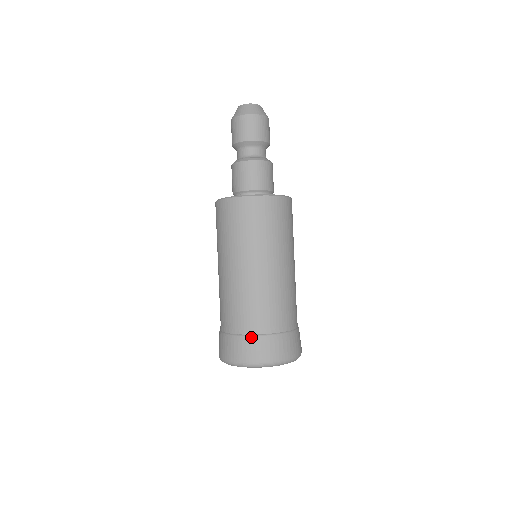
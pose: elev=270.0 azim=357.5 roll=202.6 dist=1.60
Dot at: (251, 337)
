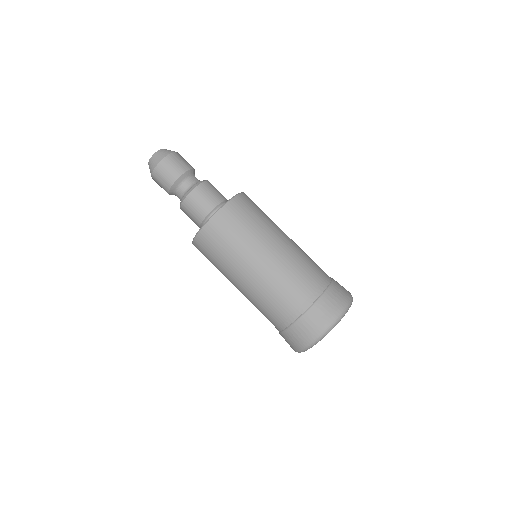
Dot at: (299, 320)
